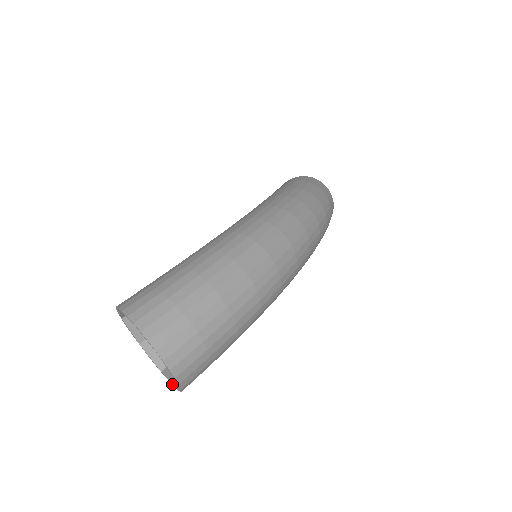
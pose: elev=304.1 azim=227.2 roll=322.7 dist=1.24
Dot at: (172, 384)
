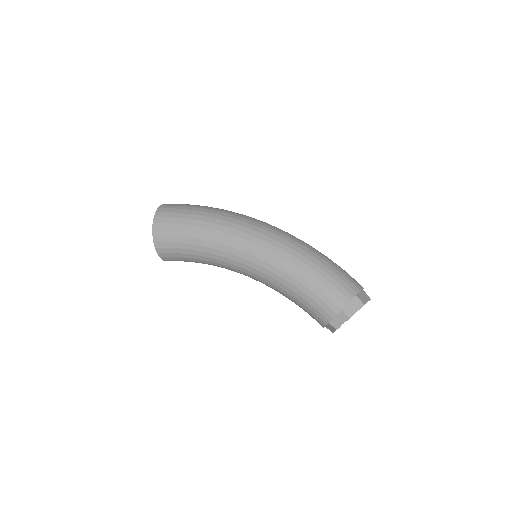
Dot at: (154, 238)
